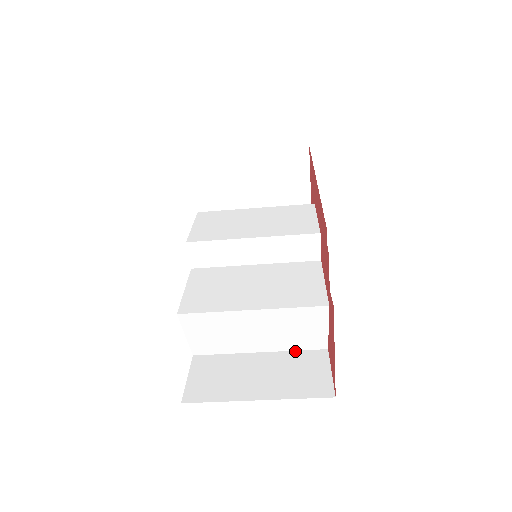
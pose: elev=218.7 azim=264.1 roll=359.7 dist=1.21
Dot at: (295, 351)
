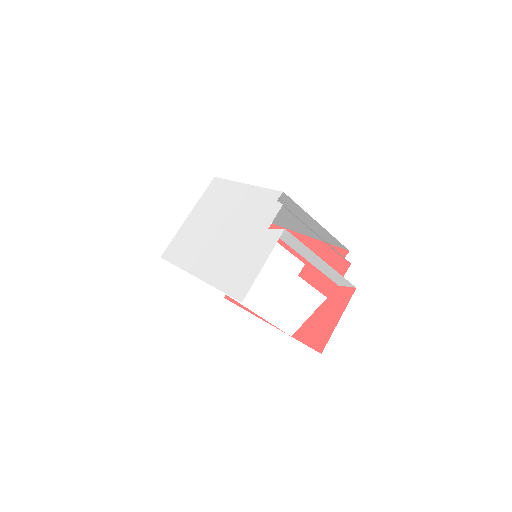
Dot at: occluded
